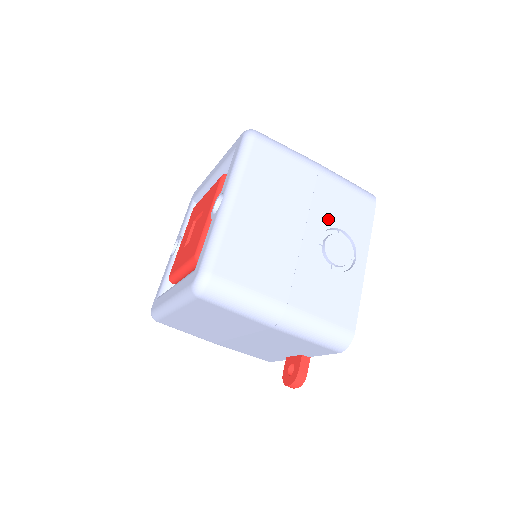
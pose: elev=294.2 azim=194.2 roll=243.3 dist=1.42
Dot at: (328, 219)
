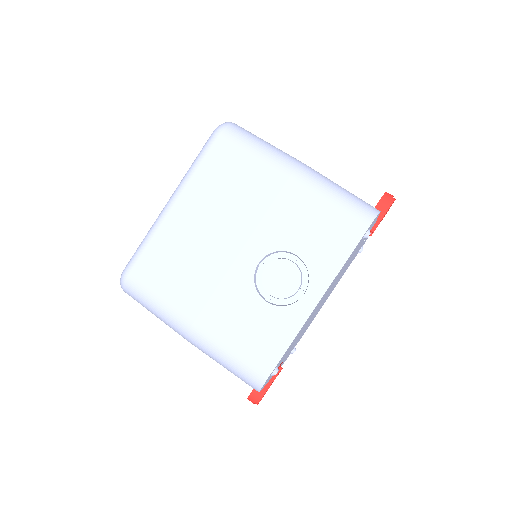
Dot at: (281, 239)
